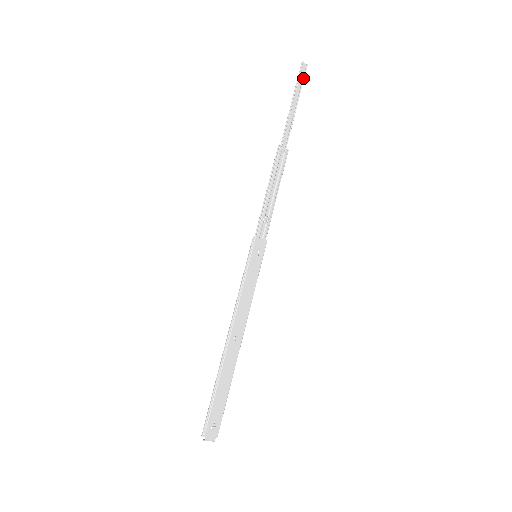
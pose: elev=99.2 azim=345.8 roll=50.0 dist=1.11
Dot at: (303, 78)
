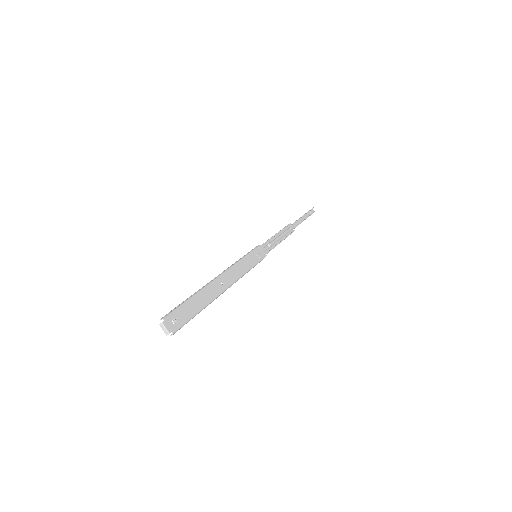
Dot at: (312, 213)
